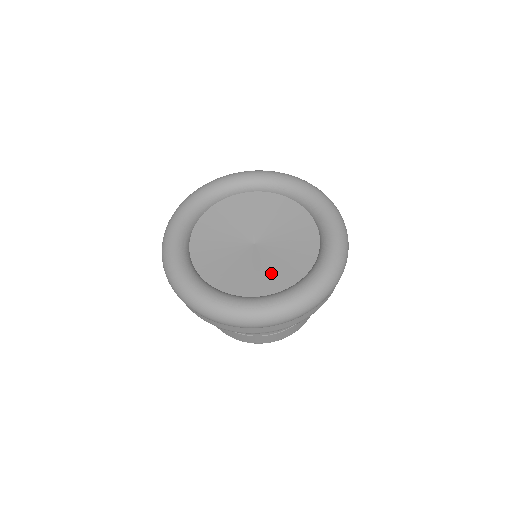
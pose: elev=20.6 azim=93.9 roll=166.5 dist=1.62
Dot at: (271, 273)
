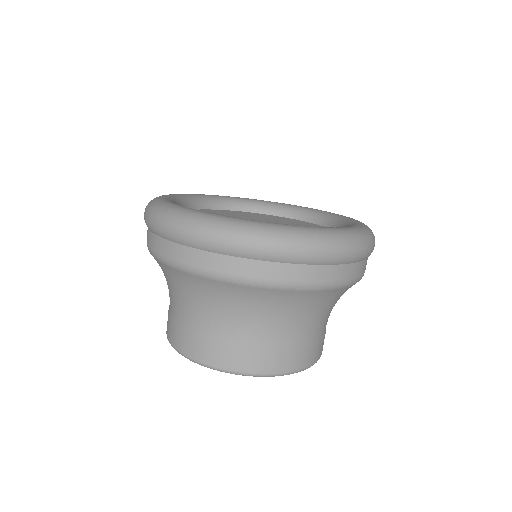
Dot at: occluded
